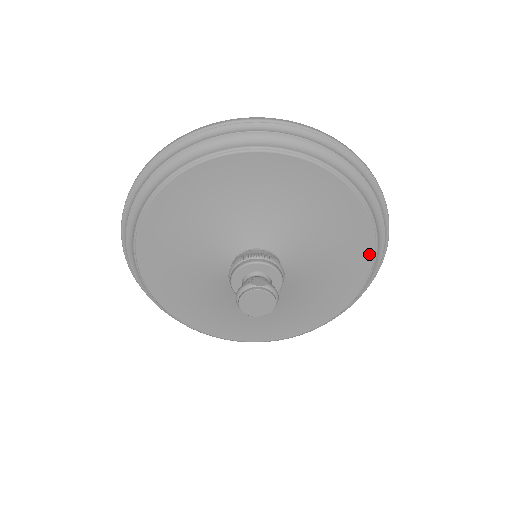
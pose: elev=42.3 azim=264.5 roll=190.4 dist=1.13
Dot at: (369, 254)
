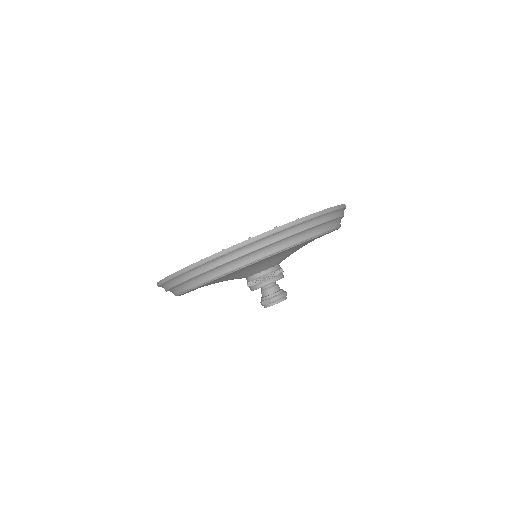
Dot at: occluded
